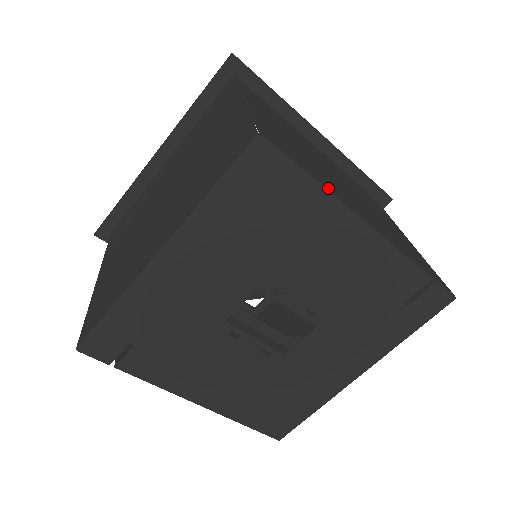
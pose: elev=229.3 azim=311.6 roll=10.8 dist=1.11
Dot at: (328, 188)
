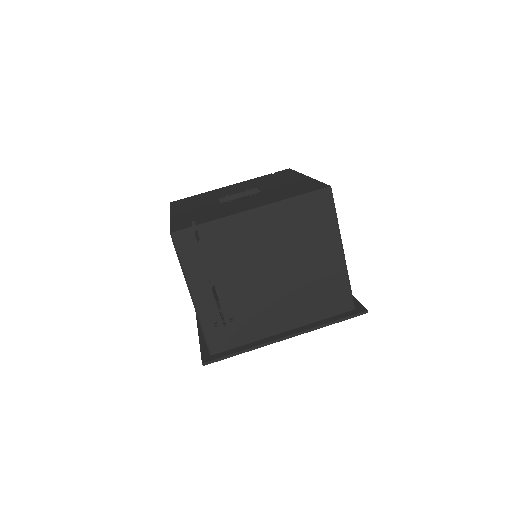
Dot at: occluded
